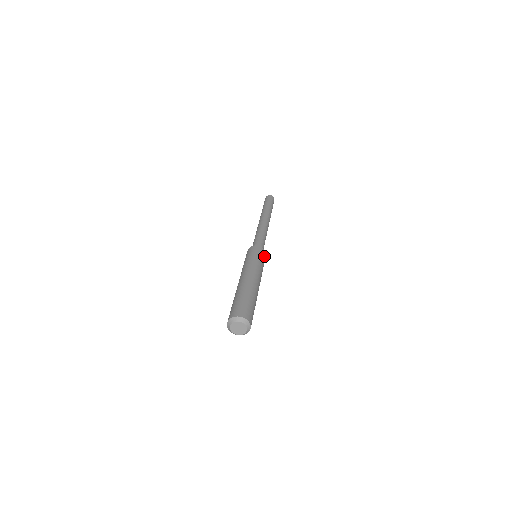
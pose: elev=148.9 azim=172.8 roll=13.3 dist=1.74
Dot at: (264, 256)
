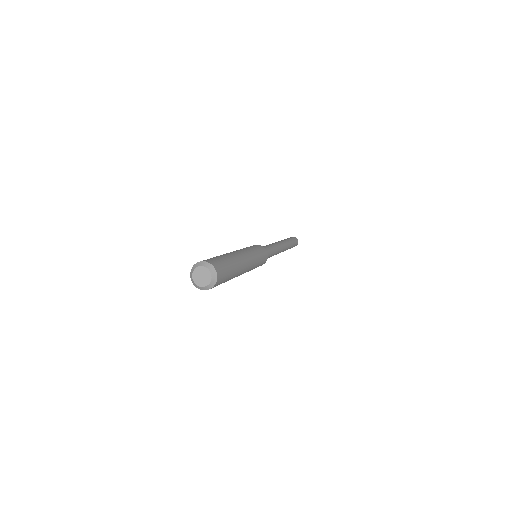
Dot at: (264, 257)
